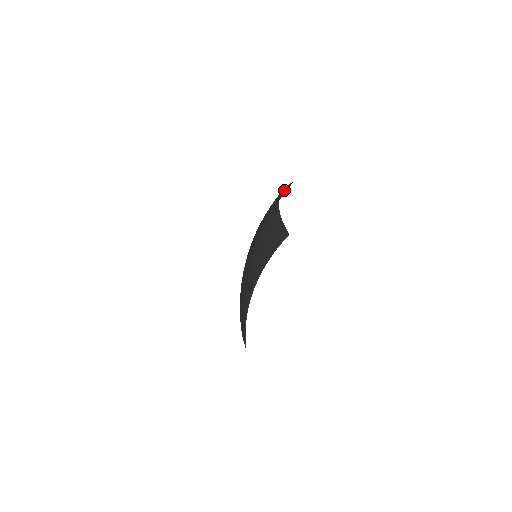
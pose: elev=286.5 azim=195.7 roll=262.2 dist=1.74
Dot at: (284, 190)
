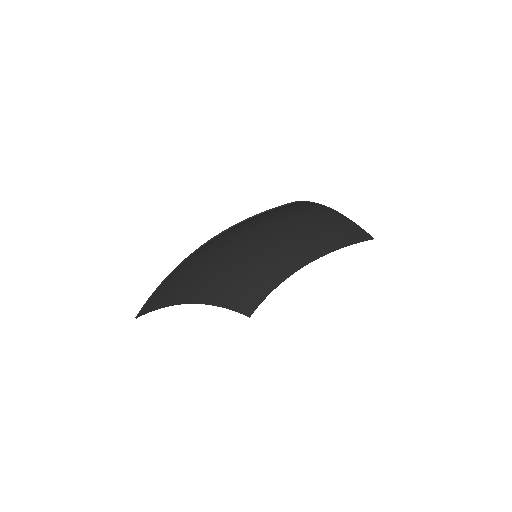
Dot at: (356, 233)
